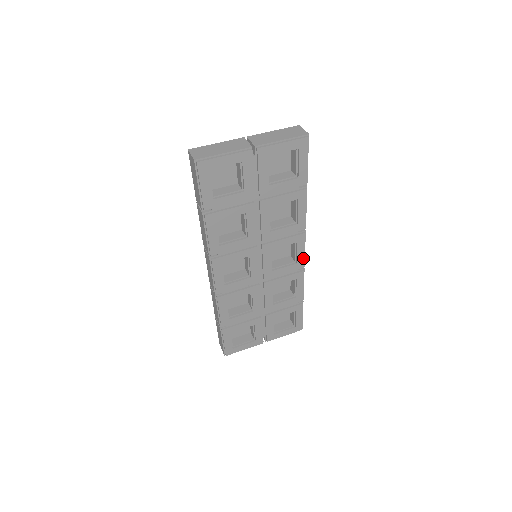
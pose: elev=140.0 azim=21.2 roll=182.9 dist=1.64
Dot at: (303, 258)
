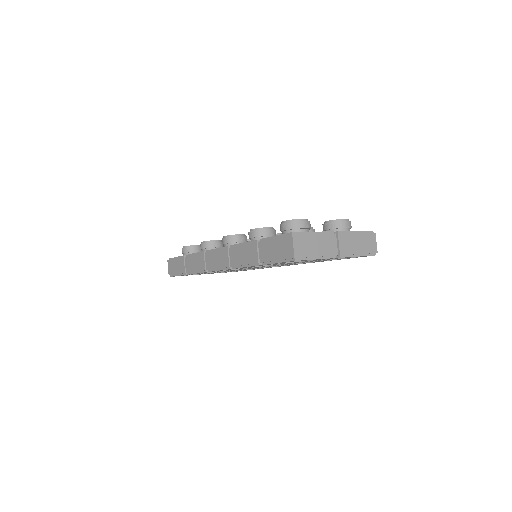
Dot at: occluded
